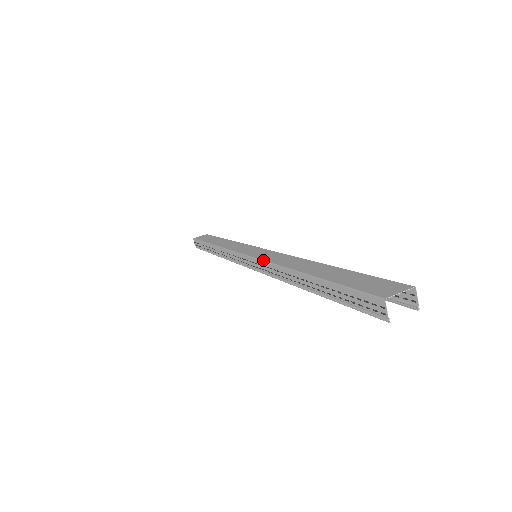
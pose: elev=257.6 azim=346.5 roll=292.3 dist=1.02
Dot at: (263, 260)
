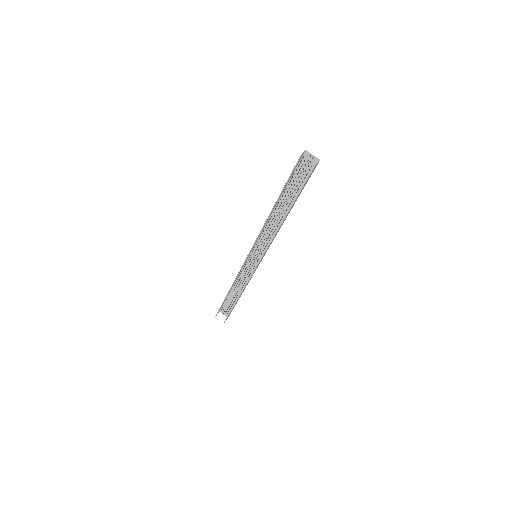
Dot at: (261, 233)
